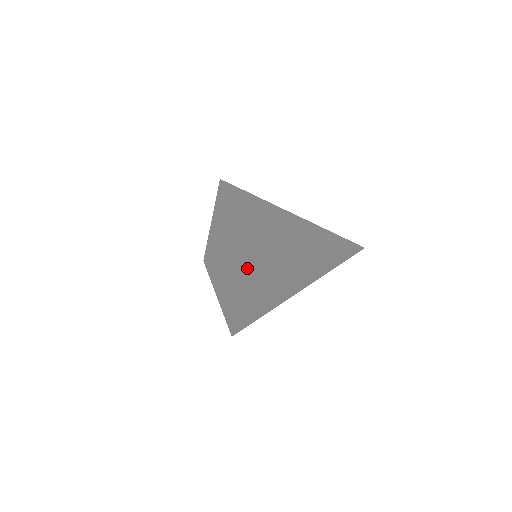
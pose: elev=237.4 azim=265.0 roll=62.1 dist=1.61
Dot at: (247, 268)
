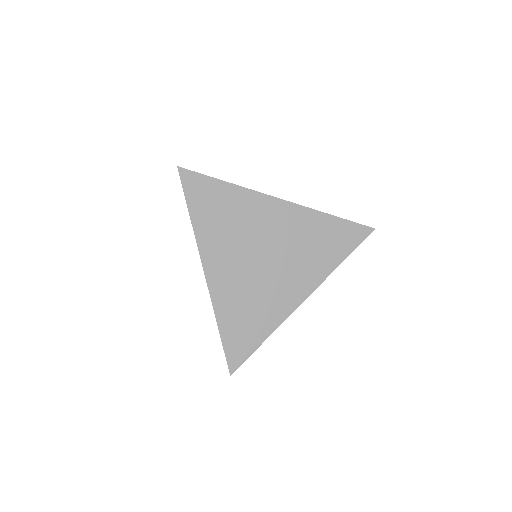
Dot at: (228, 204)
